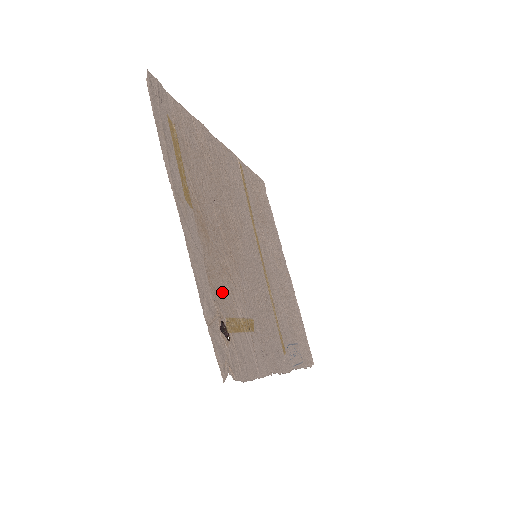
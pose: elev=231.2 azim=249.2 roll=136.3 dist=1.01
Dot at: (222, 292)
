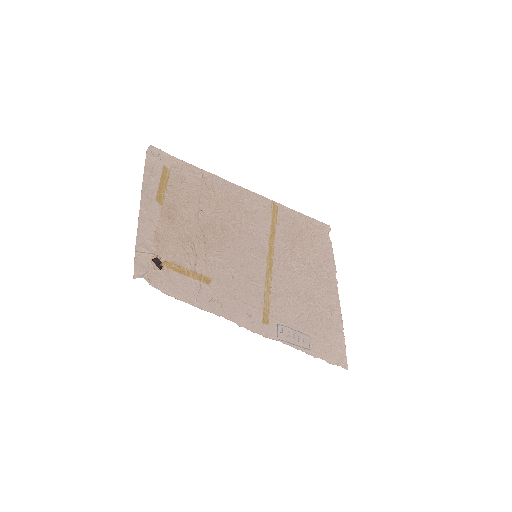
Dot at: (172, 249)
